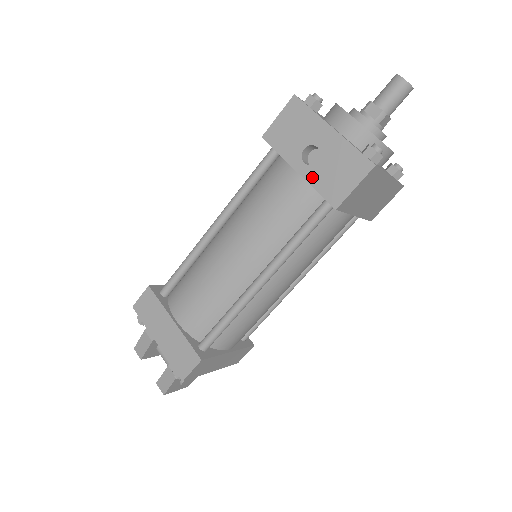
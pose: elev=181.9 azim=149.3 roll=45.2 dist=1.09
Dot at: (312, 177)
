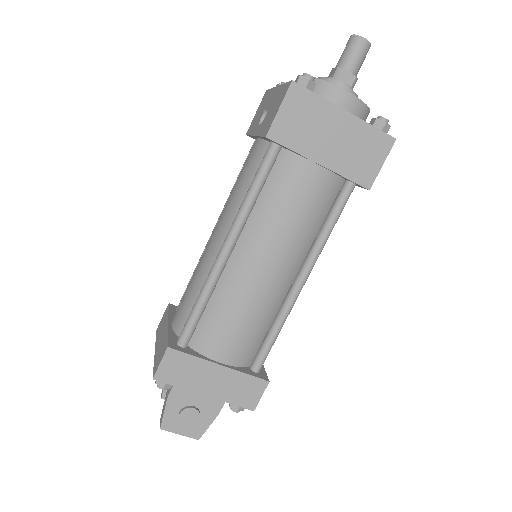
Dot at: (260, 130)
